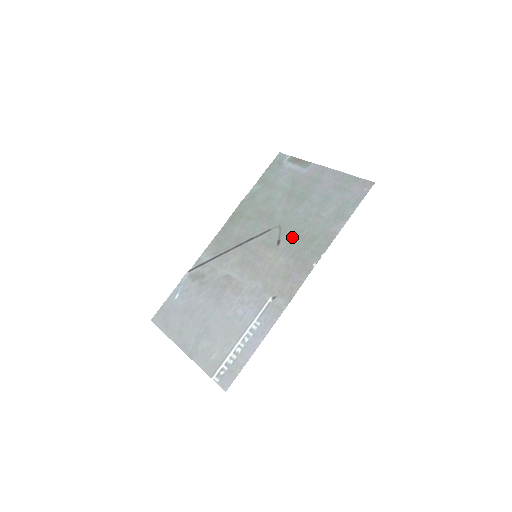
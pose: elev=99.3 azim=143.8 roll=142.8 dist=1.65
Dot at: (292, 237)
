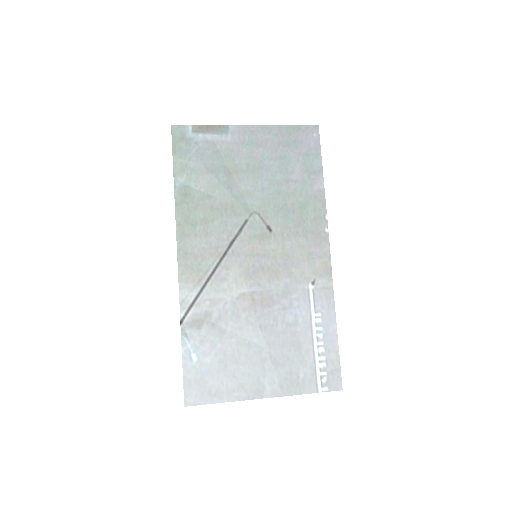
Dot at: (280, 216)
